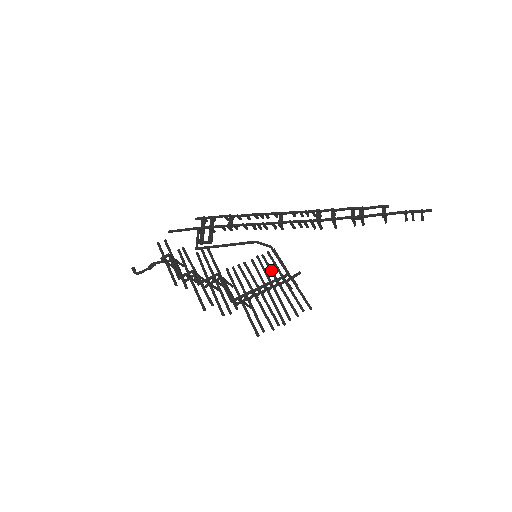
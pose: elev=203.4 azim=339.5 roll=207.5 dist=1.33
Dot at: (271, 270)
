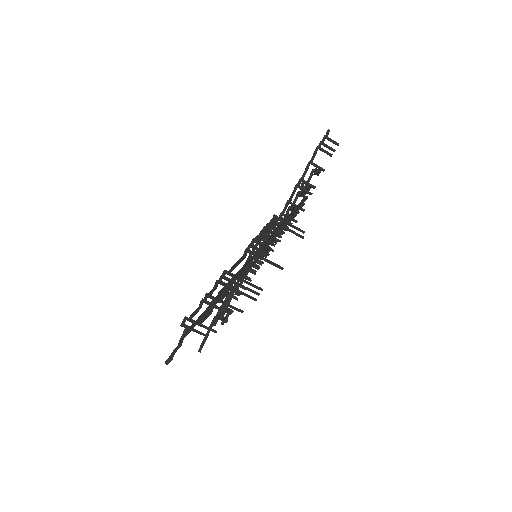
Dot at: occluded
